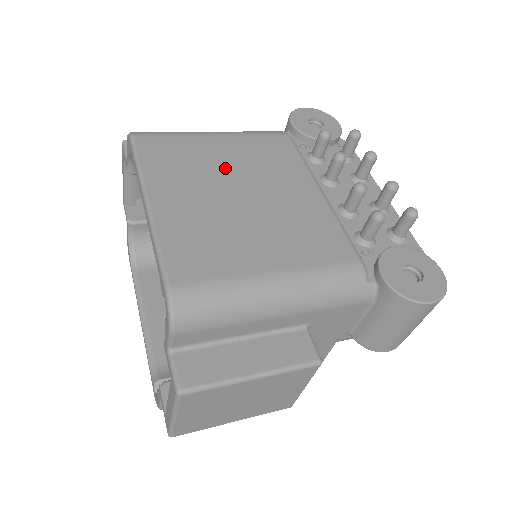
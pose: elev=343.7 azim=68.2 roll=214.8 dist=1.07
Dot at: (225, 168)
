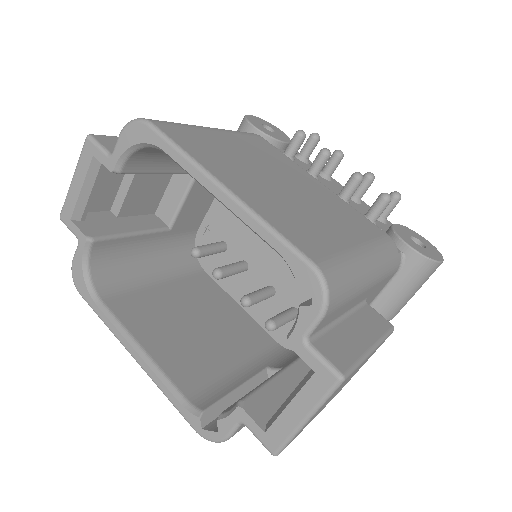
Dot at: (249, 160)
